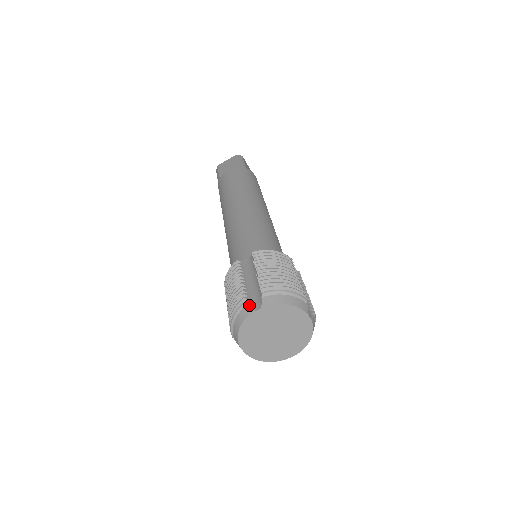
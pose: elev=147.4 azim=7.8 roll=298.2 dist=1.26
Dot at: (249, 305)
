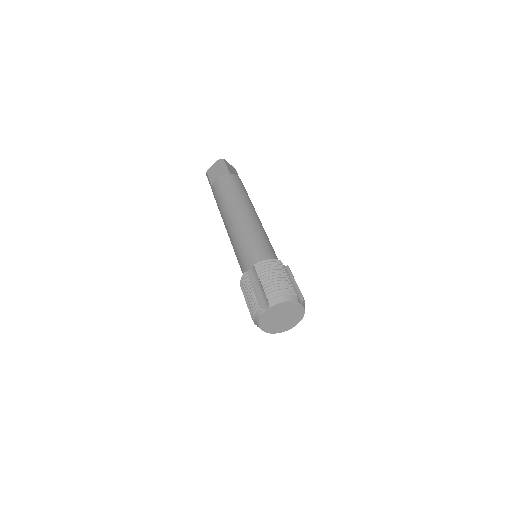
Dot at: (261, 307)
